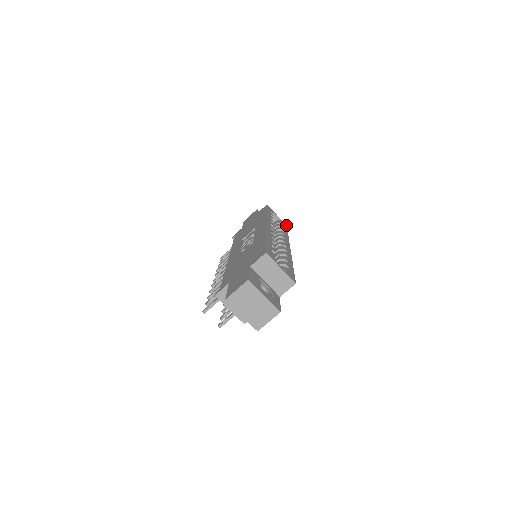
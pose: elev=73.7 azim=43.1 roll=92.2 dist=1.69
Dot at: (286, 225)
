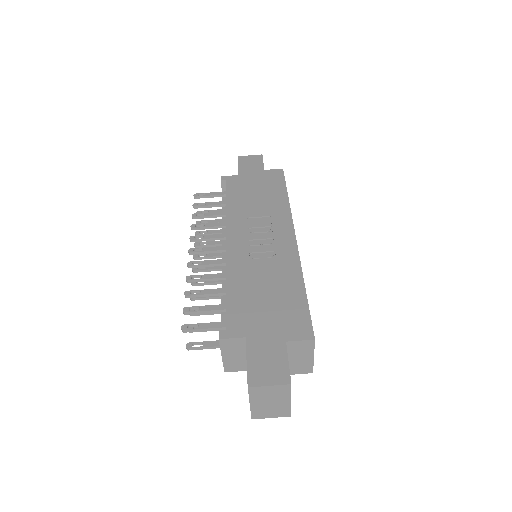
Dot at: occluded
